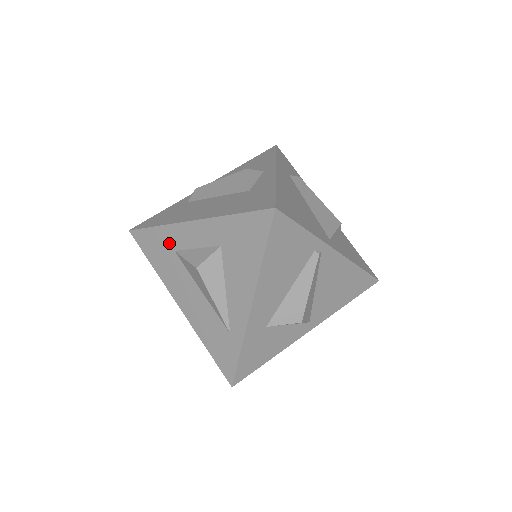
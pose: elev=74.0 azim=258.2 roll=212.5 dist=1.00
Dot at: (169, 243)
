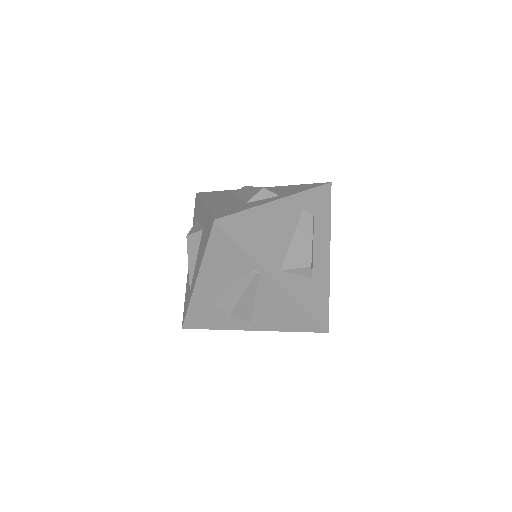
Dot at: (198, 213)
